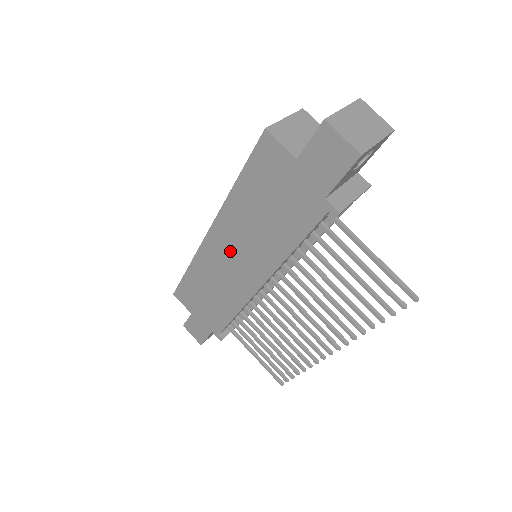
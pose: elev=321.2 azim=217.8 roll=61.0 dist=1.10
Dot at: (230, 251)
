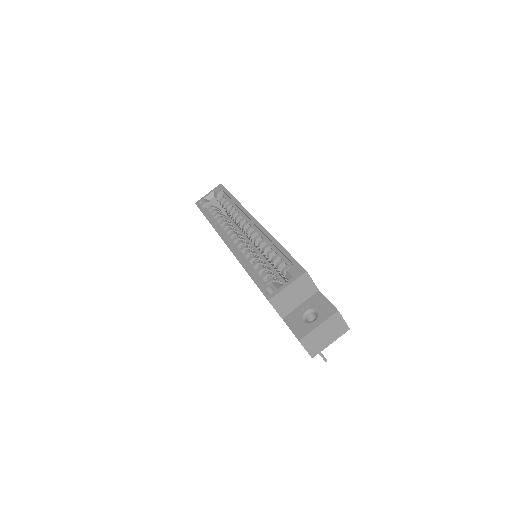
Dot at: occluded
